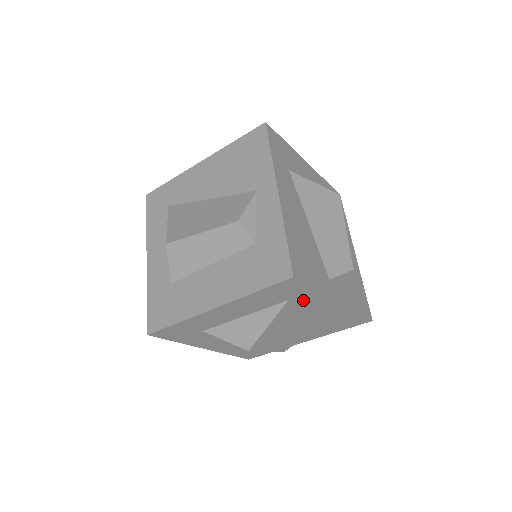
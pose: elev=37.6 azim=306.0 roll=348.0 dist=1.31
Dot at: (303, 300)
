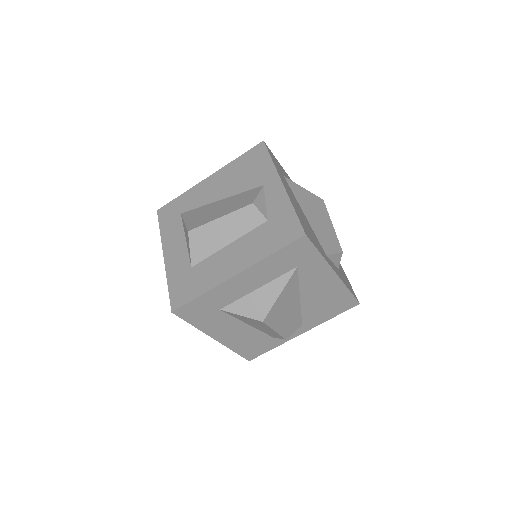
Dot at: (309, 268)
